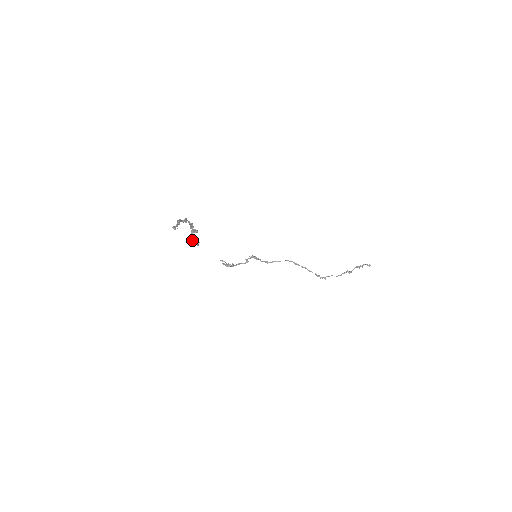
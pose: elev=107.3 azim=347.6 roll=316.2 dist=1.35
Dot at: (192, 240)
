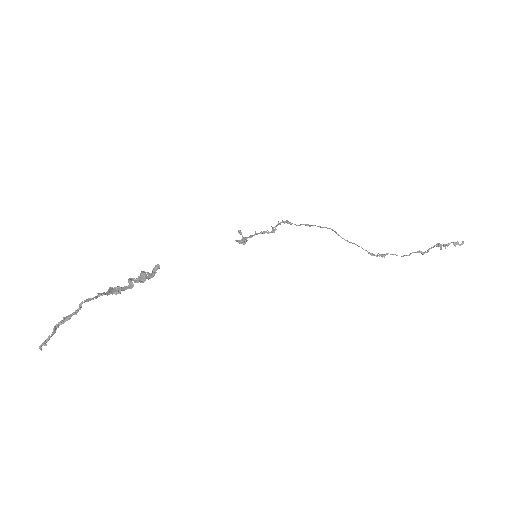
Dot at: (134, 281)
